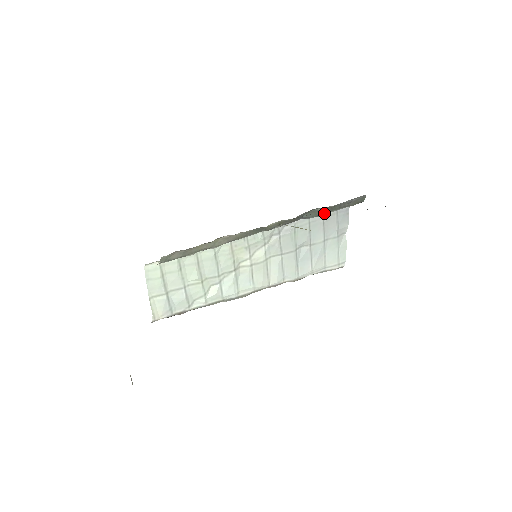
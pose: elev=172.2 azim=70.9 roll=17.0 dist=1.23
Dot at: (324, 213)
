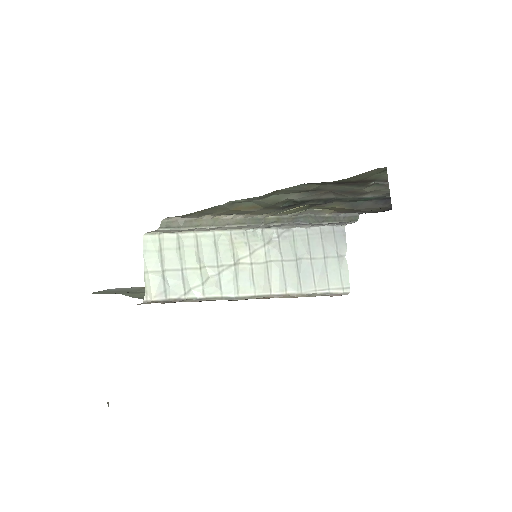
Dot at: (320, 221)
